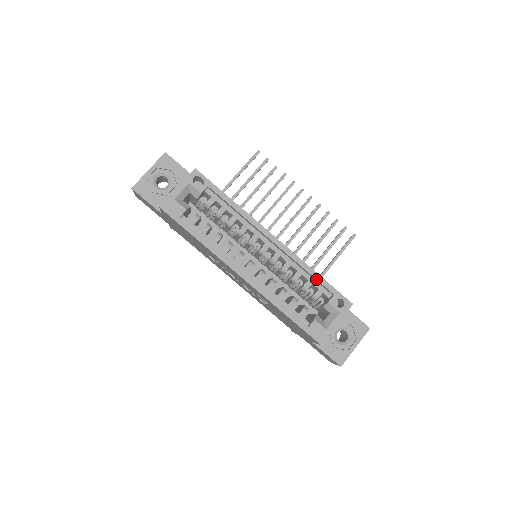
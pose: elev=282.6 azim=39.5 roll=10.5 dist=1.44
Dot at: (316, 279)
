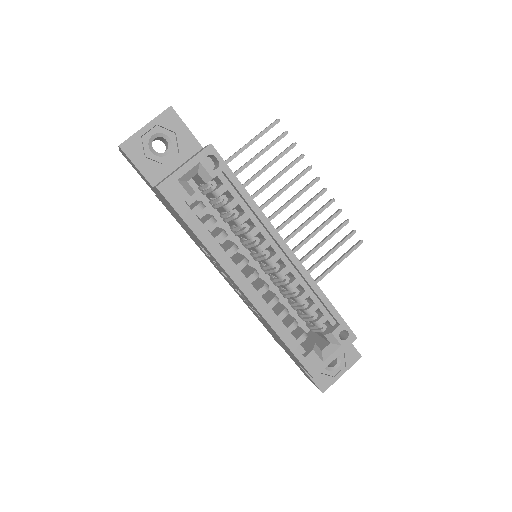
Dot at: (325, 305)
